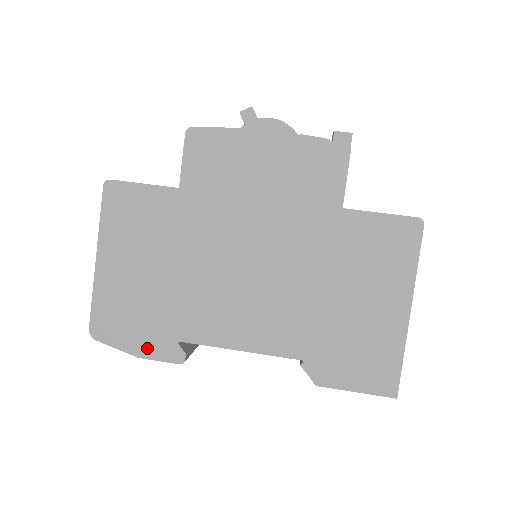
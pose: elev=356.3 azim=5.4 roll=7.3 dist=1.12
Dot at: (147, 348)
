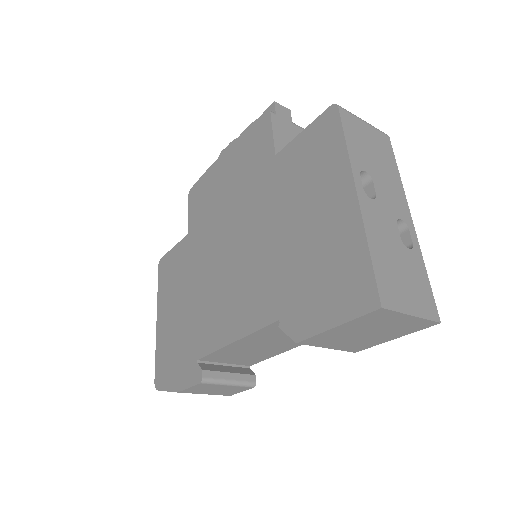
Dot at: (181, 379)
